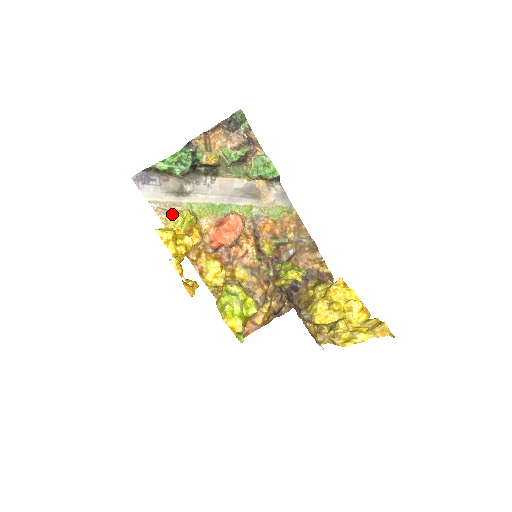
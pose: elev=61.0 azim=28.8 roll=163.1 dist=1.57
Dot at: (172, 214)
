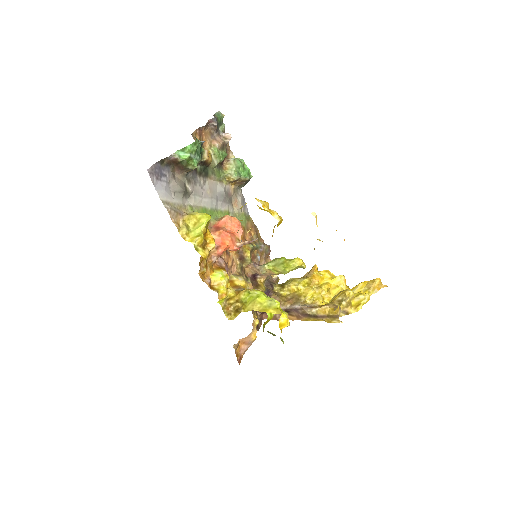
Dot at: (180, 218)
